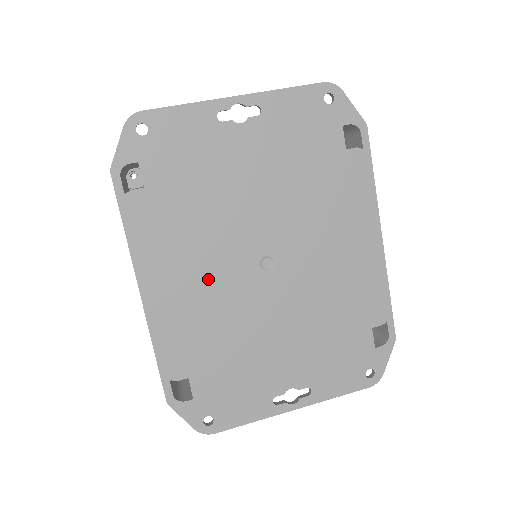
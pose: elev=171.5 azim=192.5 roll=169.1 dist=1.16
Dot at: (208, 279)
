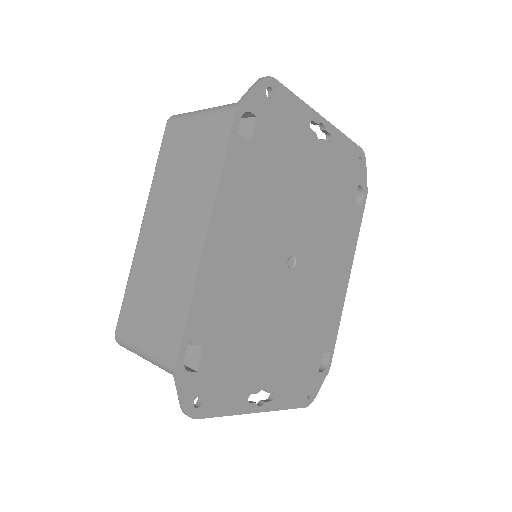
Dot at: (255, 252)
